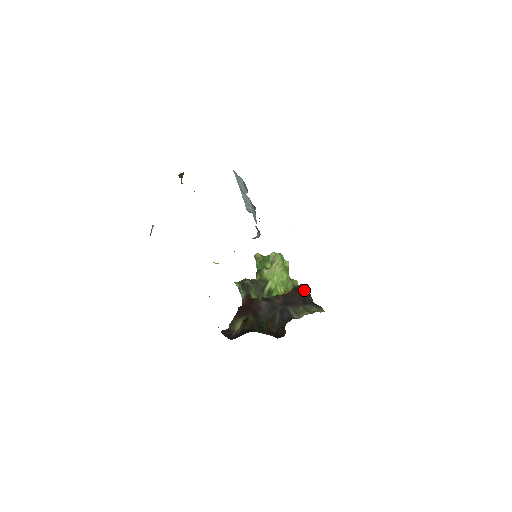
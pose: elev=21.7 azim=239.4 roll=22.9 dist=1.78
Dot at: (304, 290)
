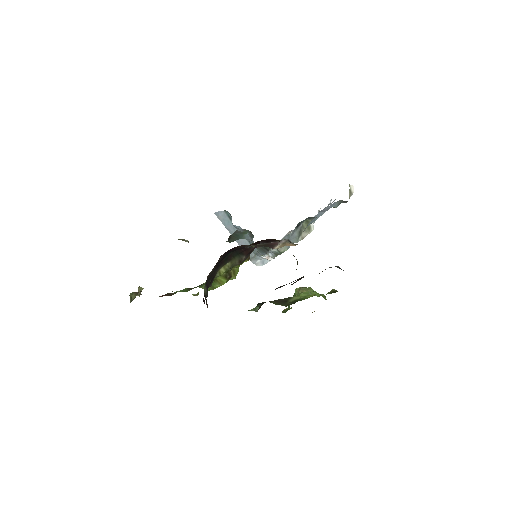
Dot at: occluded
